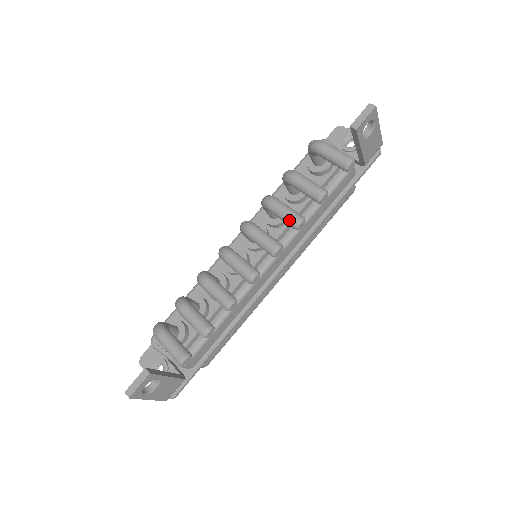
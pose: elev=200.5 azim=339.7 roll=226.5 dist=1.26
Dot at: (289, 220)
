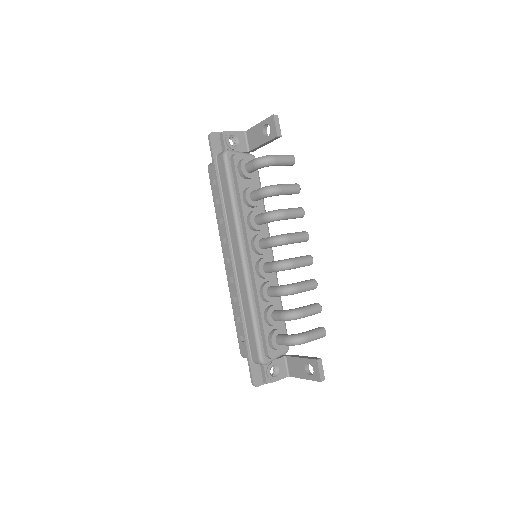
Dot at: (300, 215)
